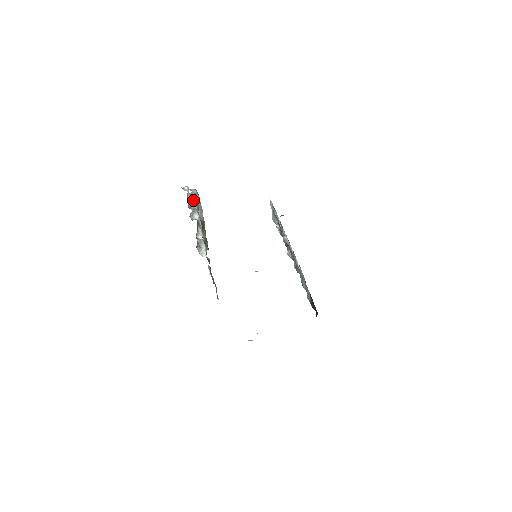
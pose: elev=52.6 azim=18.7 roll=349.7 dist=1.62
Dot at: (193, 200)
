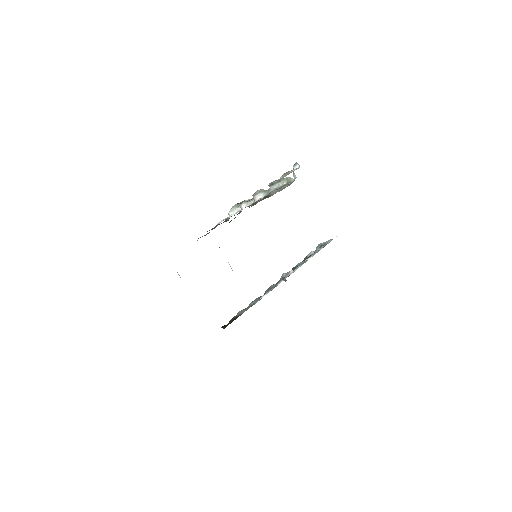
Dot at: (281, 183)
